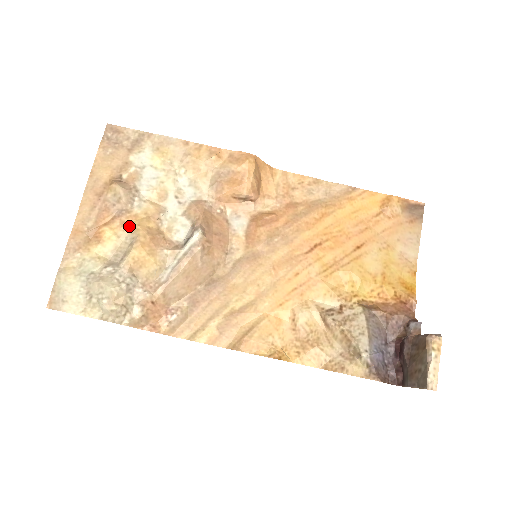
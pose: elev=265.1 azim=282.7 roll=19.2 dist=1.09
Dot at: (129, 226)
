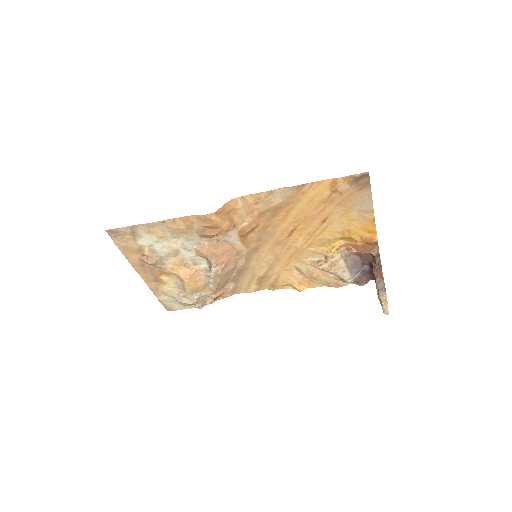
Dot at: (173, 274)
